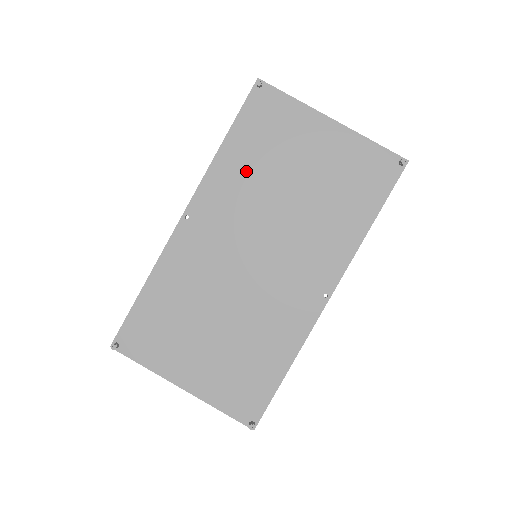
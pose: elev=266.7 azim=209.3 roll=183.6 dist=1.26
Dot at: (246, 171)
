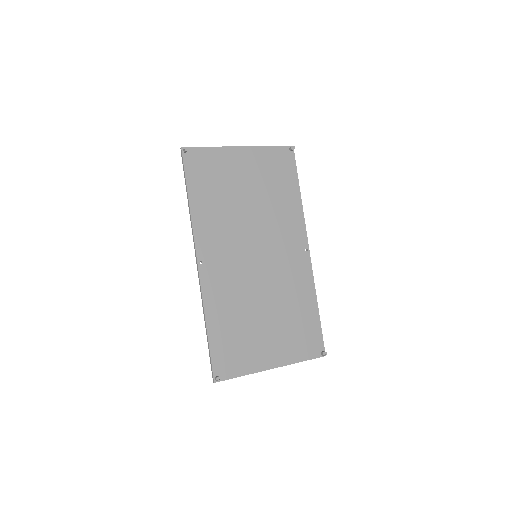
Dot at: (215, 209)
